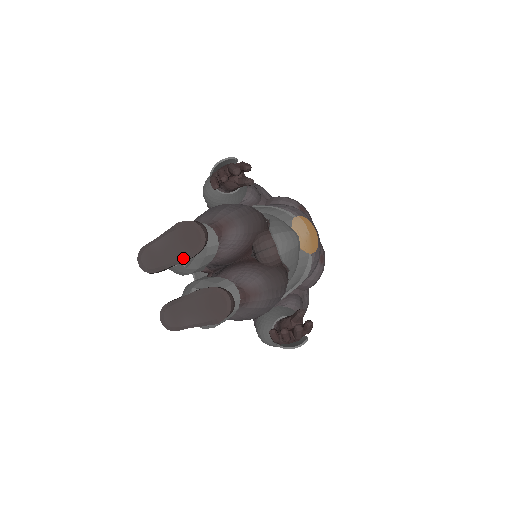
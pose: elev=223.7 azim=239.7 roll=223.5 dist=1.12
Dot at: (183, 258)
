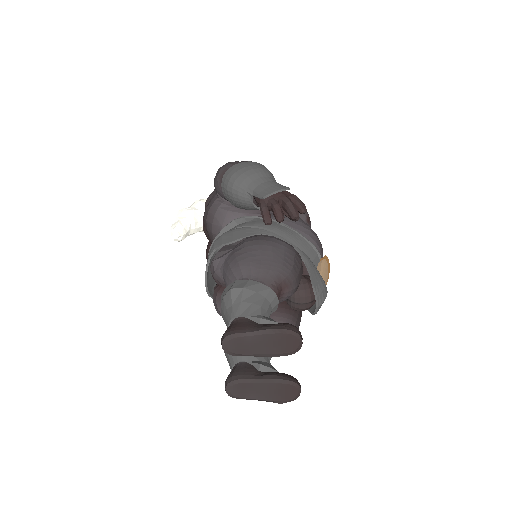
Dot at: (272, 355)
